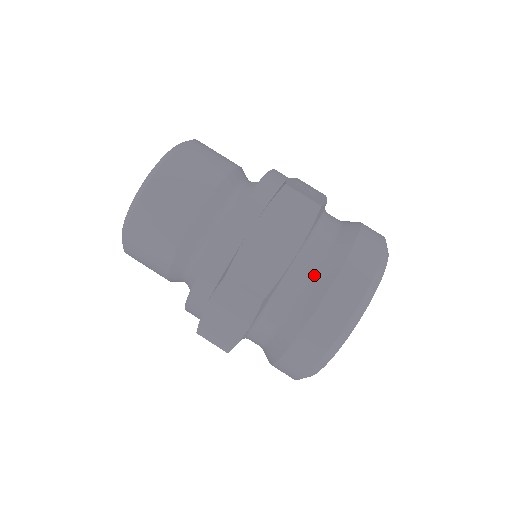
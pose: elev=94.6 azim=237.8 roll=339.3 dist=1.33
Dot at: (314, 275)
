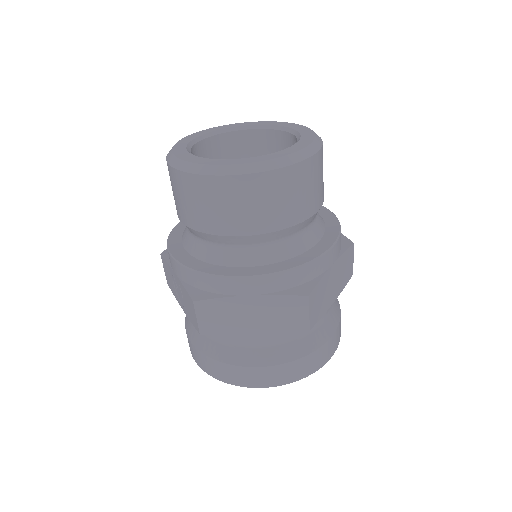
Dot at: (323, 321)
